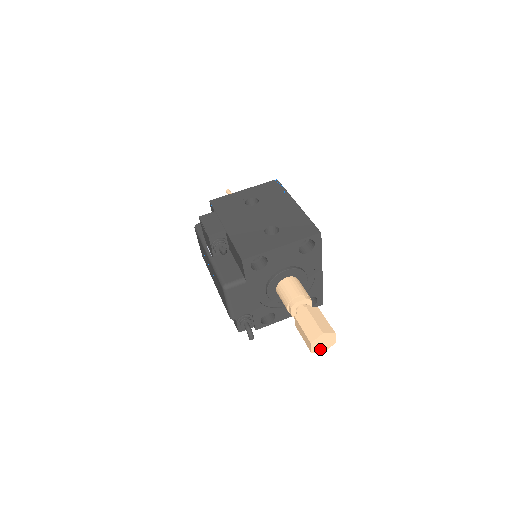
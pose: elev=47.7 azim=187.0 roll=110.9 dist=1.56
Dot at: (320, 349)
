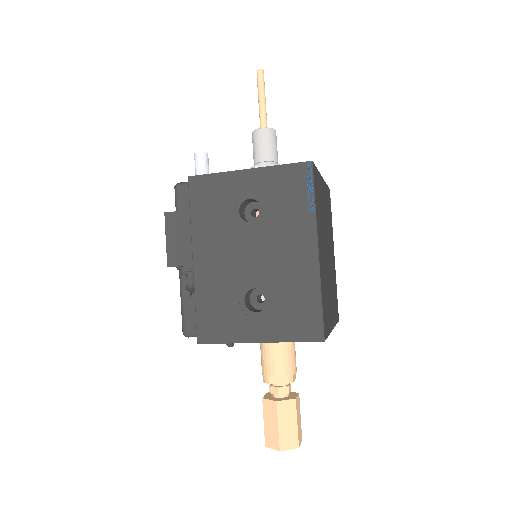
Dot at: occluded
